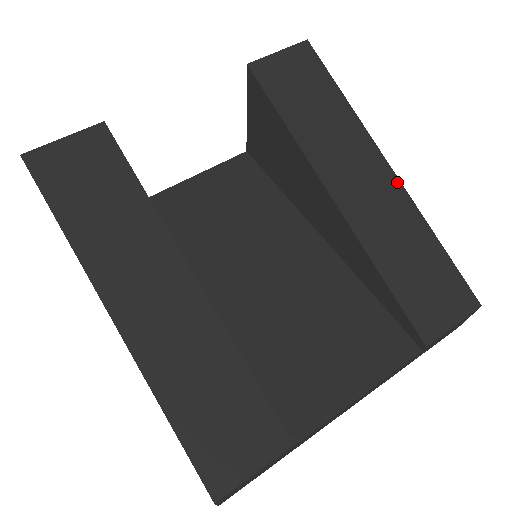
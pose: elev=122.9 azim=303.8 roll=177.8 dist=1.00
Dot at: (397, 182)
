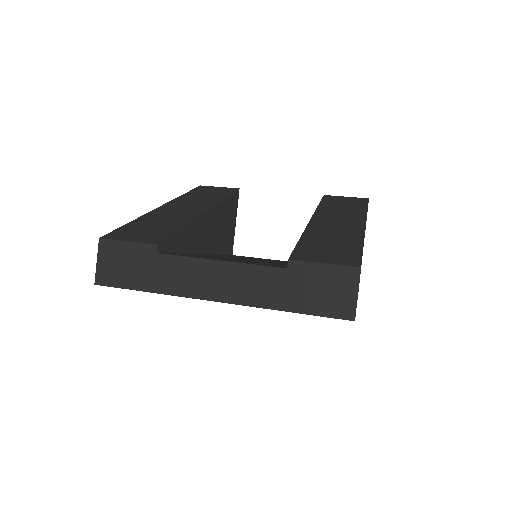
Dot at: (363, 227)
